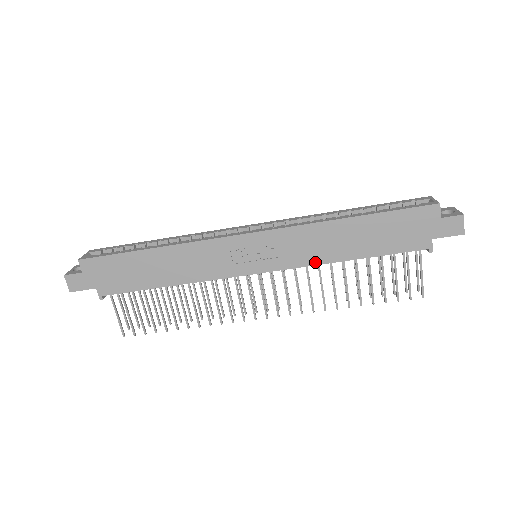
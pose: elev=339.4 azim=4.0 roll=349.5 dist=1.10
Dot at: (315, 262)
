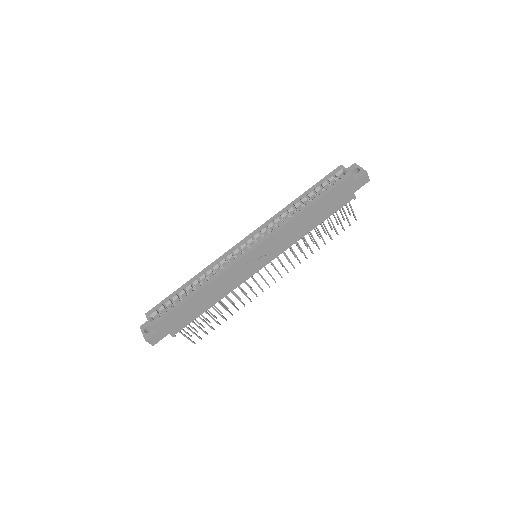
Dot at: (295, 241)
